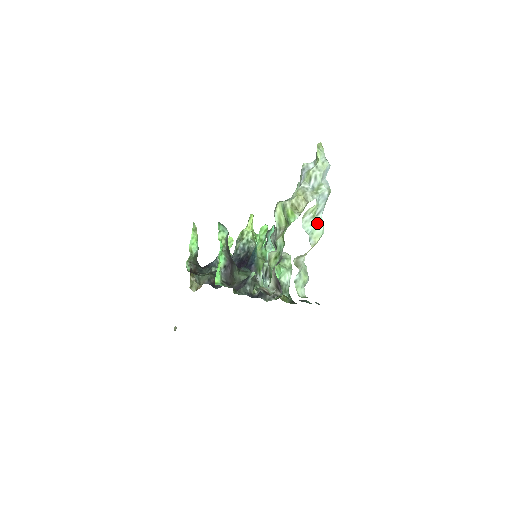
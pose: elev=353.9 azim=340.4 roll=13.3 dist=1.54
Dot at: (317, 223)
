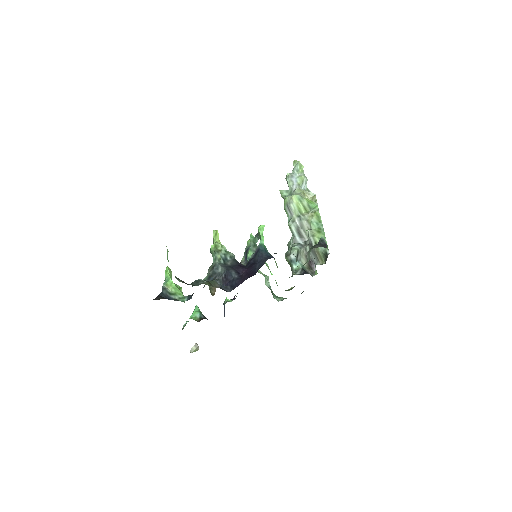
Dot at: occluded
